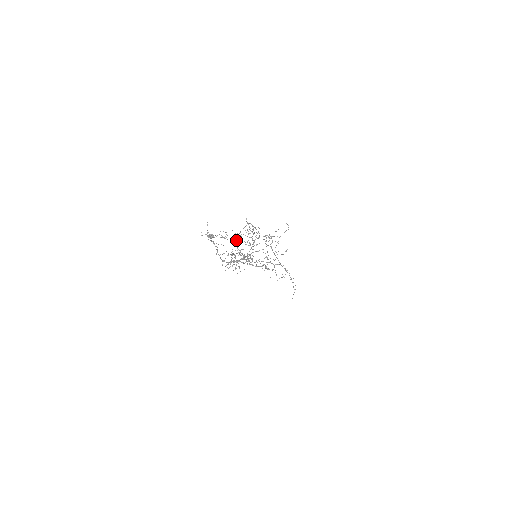
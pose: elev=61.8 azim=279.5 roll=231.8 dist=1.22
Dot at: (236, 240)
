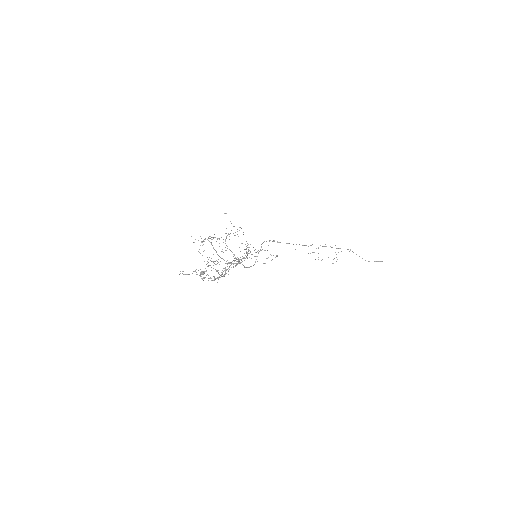
Dot at: (223, 259)
